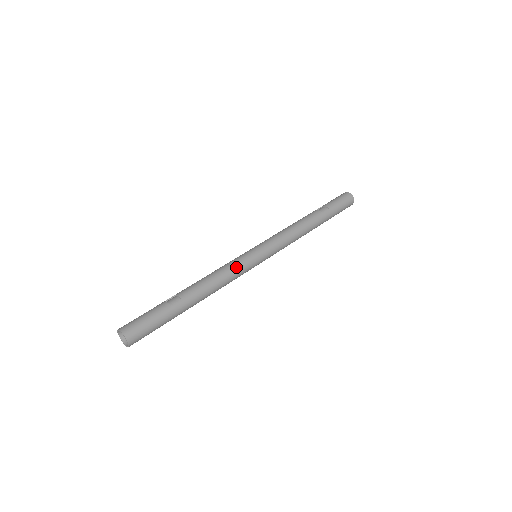
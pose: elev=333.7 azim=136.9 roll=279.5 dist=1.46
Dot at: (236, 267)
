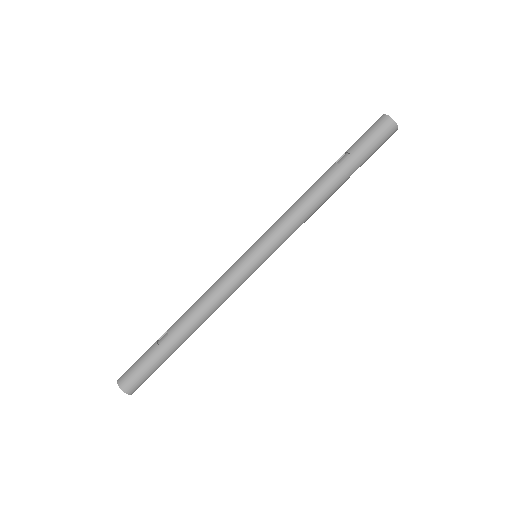
Dot at: (225, 280)
